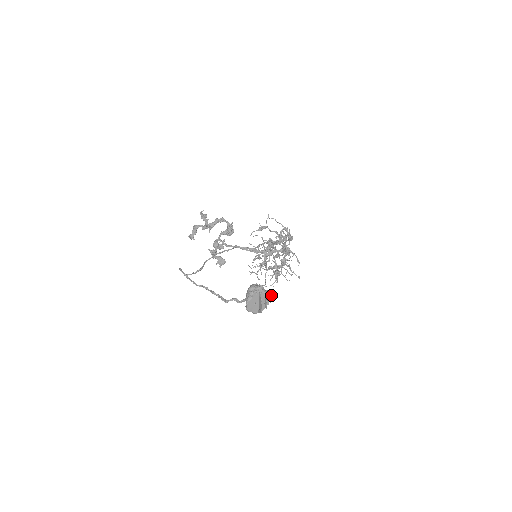
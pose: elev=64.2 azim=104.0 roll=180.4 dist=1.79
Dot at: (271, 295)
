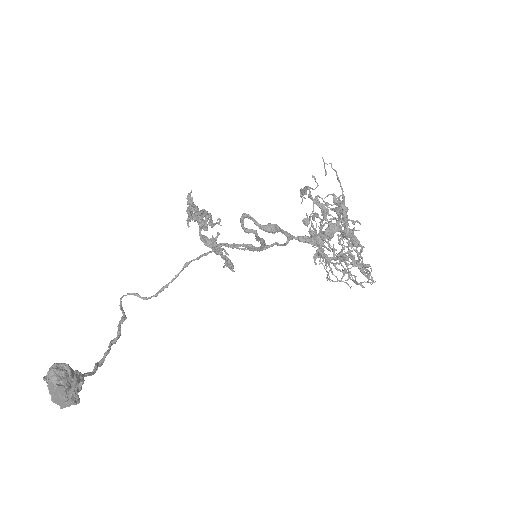
Dot at: (55, 389)
